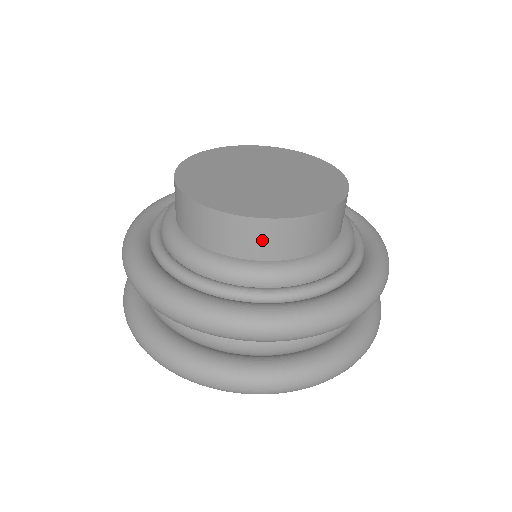
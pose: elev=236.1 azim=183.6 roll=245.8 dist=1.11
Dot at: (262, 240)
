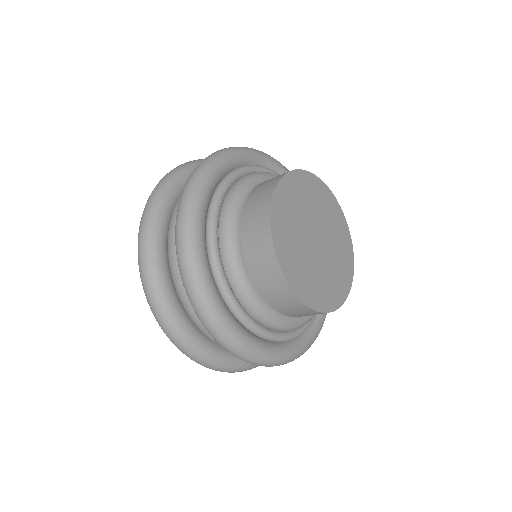
Dot at: (271, 285)
